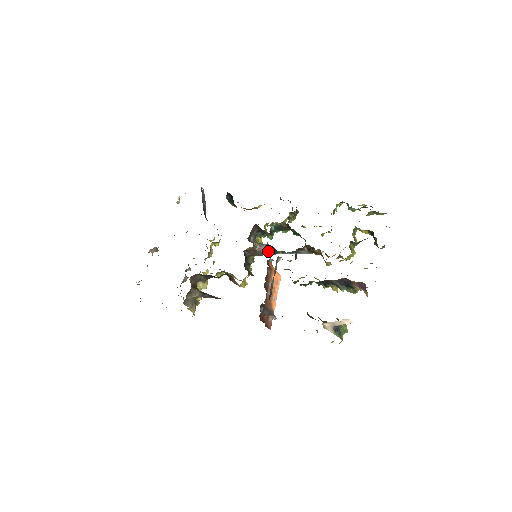
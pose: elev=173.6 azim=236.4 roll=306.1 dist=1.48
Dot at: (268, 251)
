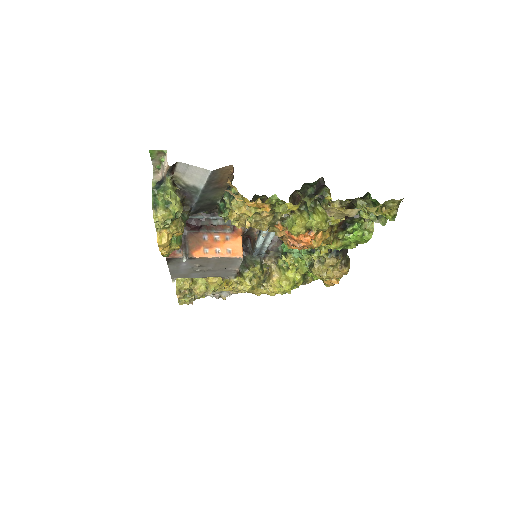
Dot at: occluded
